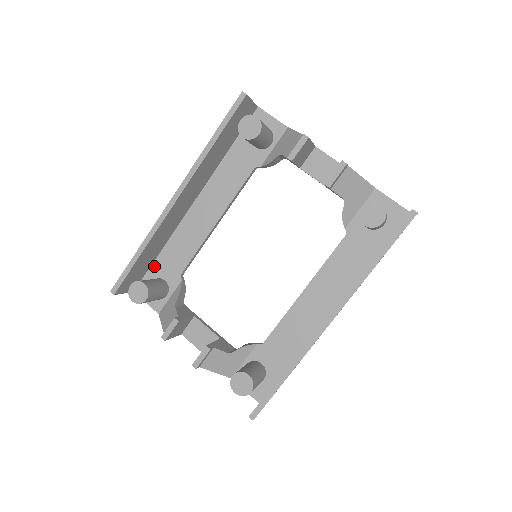
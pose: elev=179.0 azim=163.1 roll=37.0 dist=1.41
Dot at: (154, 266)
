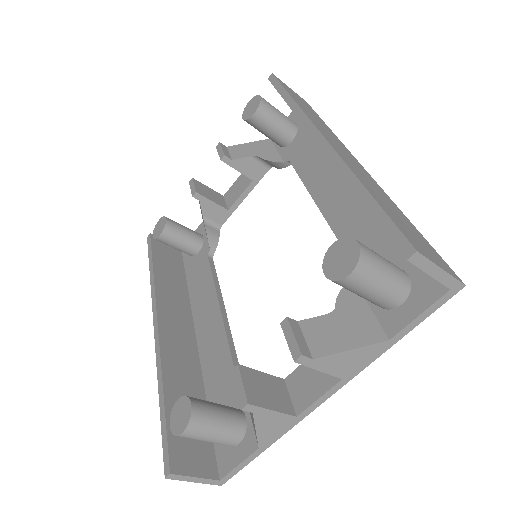
Dot at: occluded
